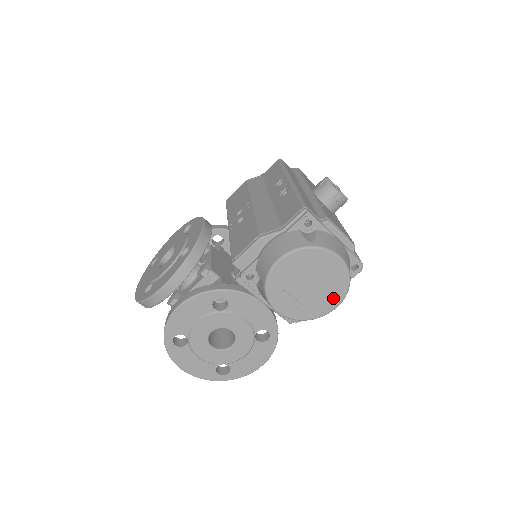
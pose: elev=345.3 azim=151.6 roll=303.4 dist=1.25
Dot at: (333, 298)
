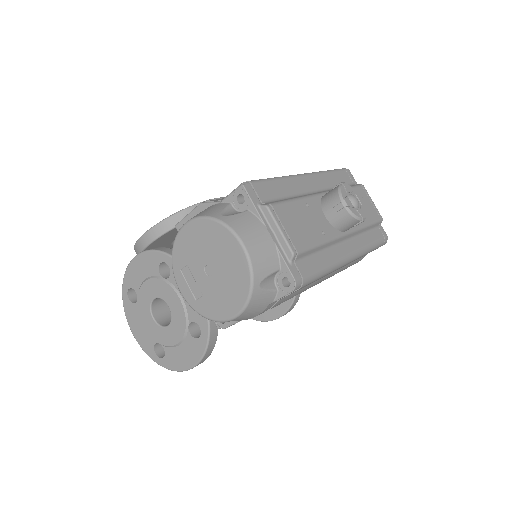
Dot at: (232, 301)
